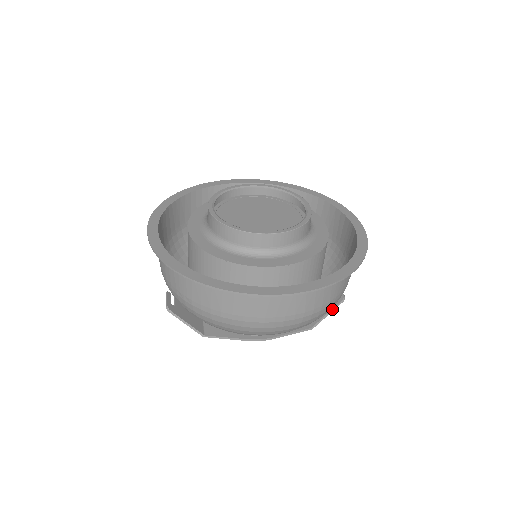
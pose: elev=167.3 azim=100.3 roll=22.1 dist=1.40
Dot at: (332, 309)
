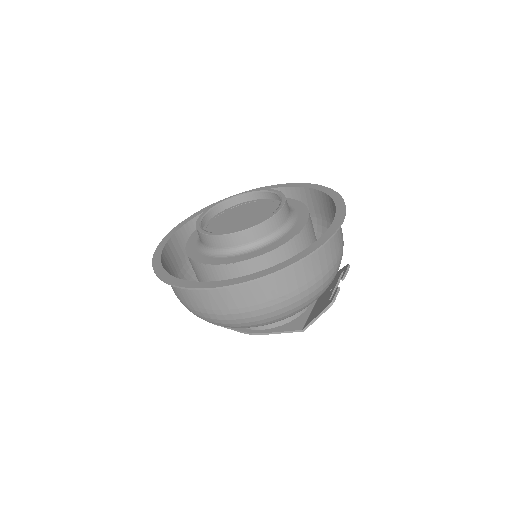
Dot at: (320, 313)
